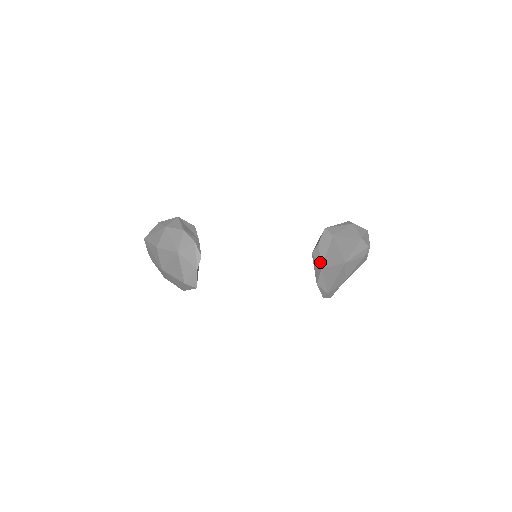
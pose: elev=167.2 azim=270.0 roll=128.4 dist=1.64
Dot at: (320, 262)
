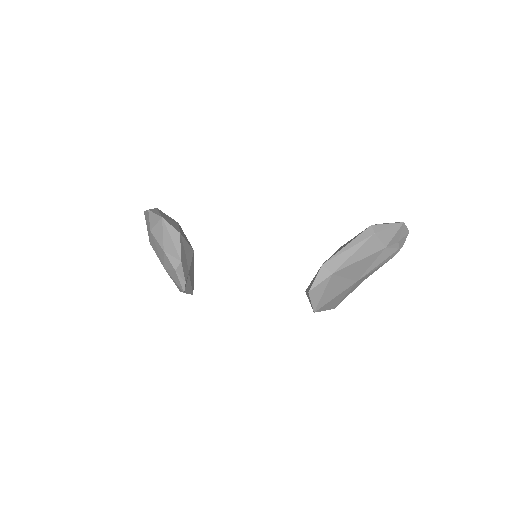
Dot at: (312, 307)
